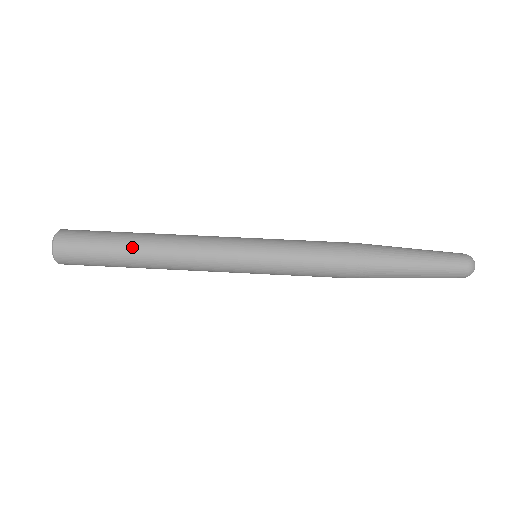
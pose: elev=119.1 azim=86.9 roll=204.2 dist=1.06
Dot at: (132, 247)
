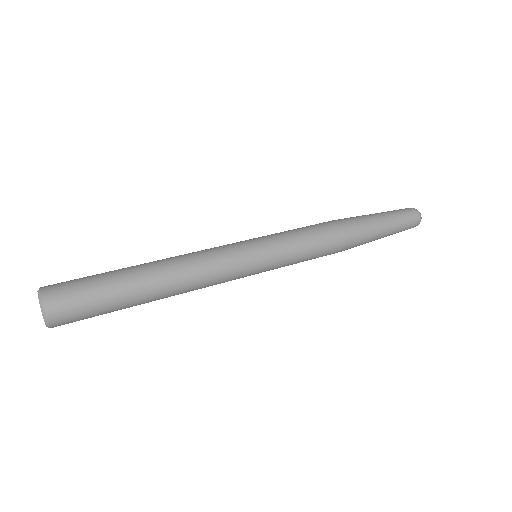
Dot at: (136, 273)
